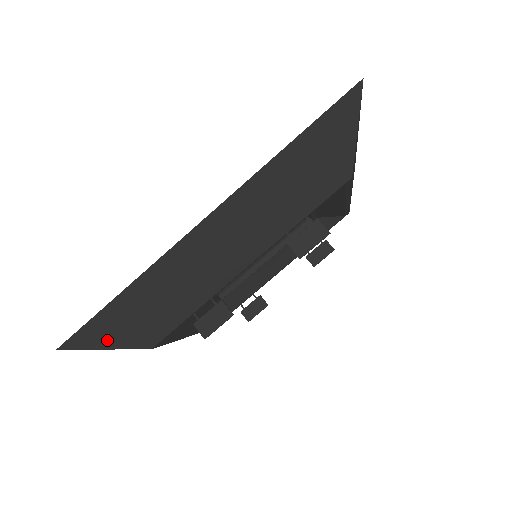
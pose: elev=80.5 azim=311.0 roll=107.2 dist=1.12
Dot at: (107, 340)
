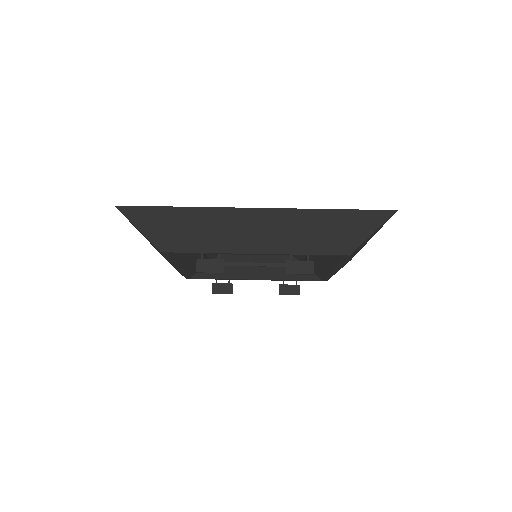
Dot at: (145, 225)
